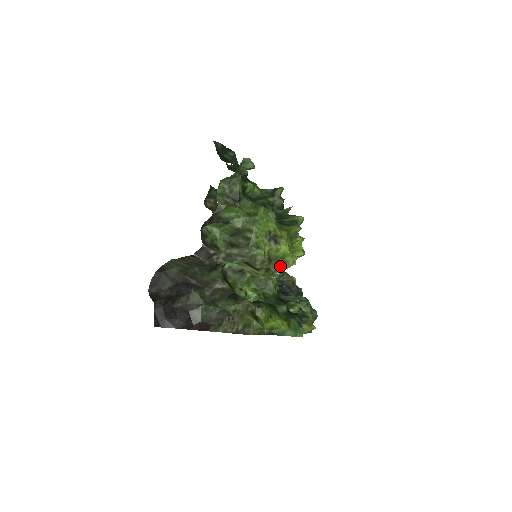
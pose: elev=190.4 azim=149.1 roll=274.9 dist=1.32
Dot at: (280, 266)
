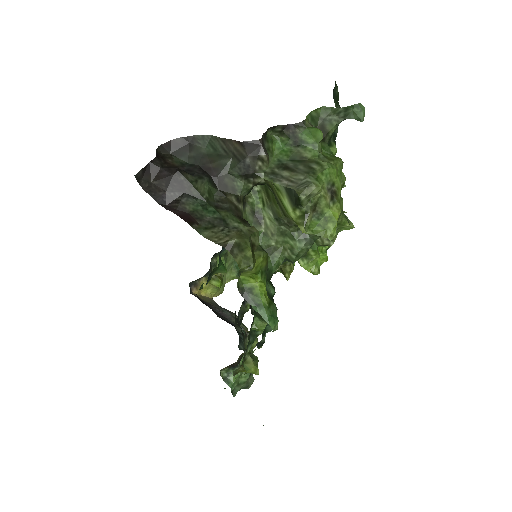
Dot at: (315, 228)
